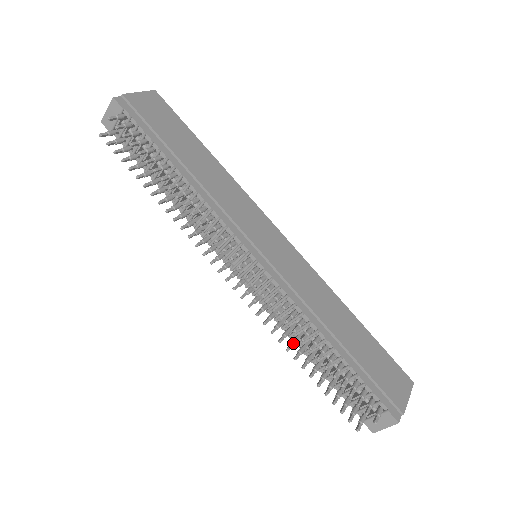
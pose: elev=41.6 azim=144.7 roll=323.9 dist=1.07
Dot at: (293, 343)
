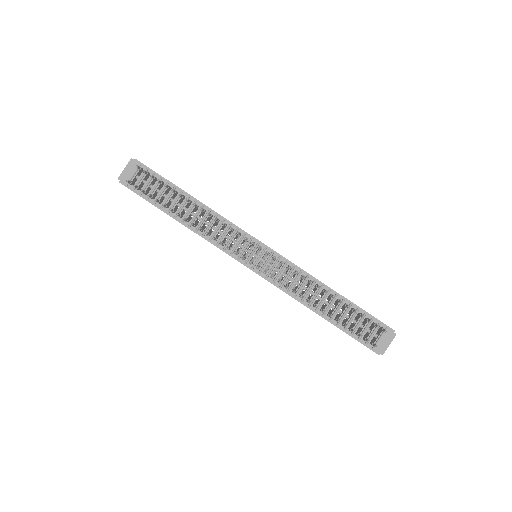
Dot at: occluded
